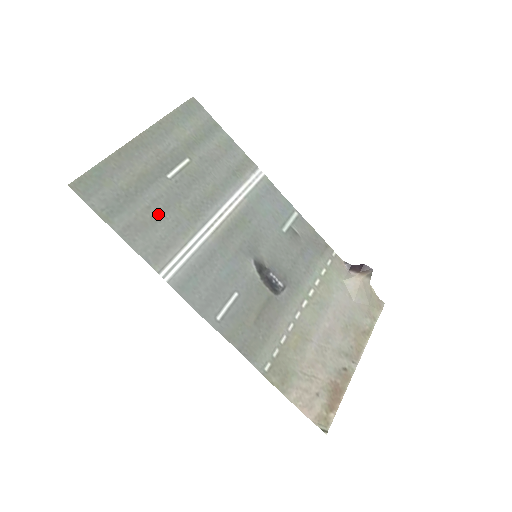
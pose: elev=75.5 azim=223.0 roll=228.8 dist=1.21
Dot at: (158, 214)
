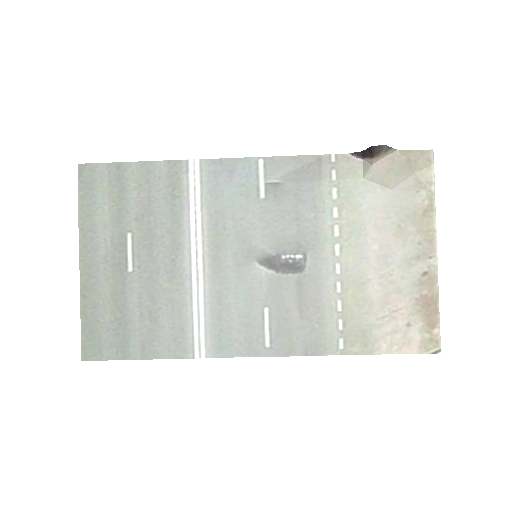
Dot at: (152, 312)
